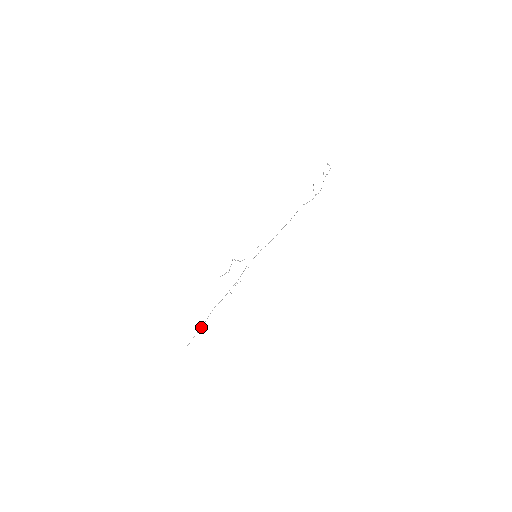
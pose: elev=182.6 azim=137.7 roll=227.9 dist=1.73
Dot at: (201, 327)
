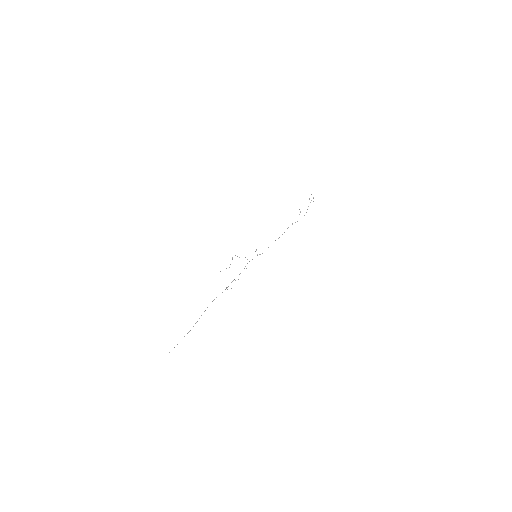
Dot at: (189, 331)
